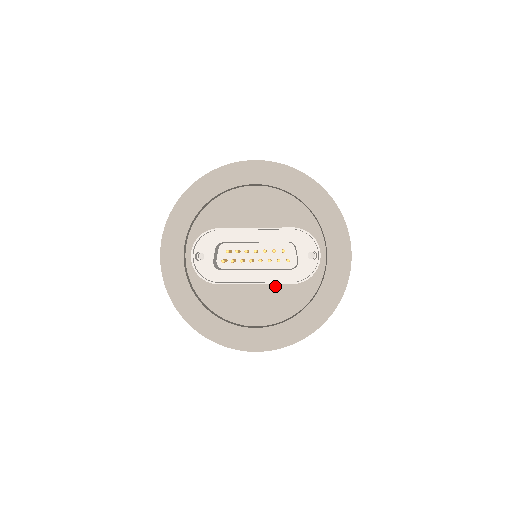
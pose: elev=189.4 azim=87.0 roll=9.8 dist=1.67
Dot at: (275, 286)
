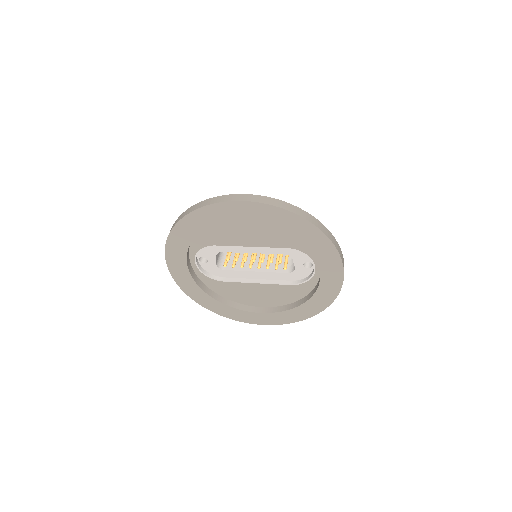
Dot at: (274, 285)
